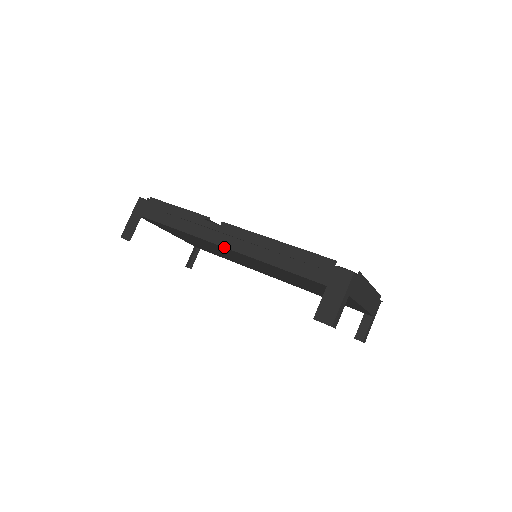
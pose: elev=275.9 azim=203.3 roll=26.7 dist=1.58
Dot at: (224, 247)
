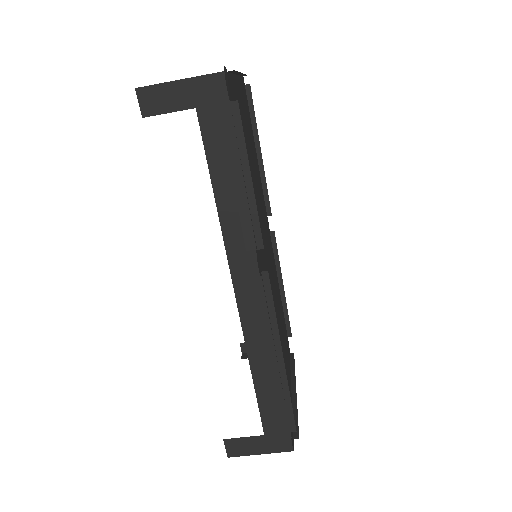
Dot at: (236, 297)
